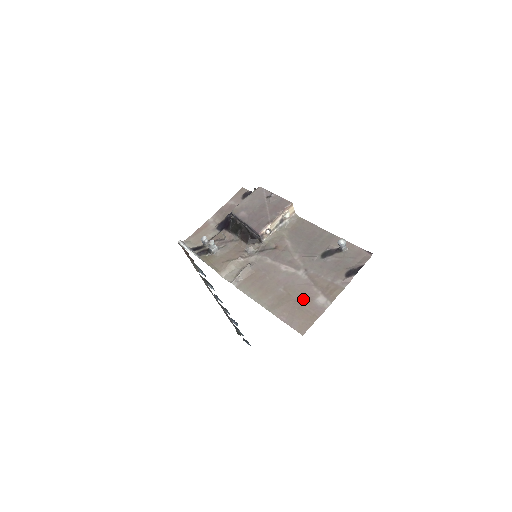
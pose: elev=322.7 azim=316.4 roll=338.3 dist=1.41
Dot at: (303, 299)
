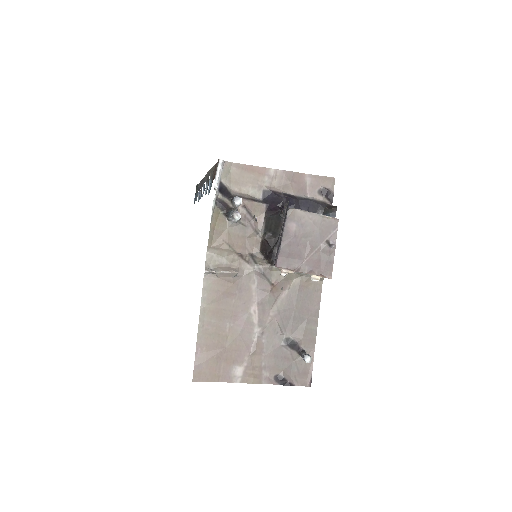
Dot at: (229, 354)
